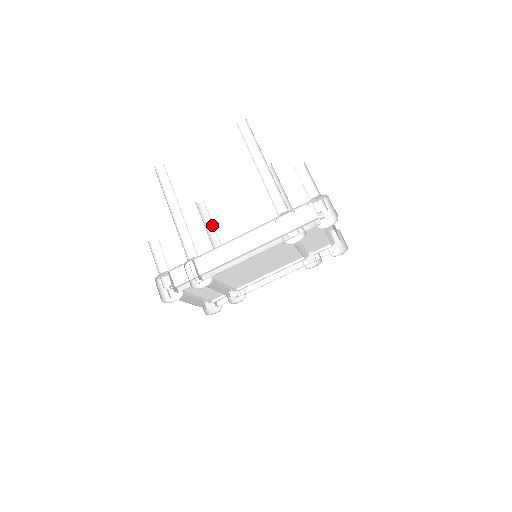
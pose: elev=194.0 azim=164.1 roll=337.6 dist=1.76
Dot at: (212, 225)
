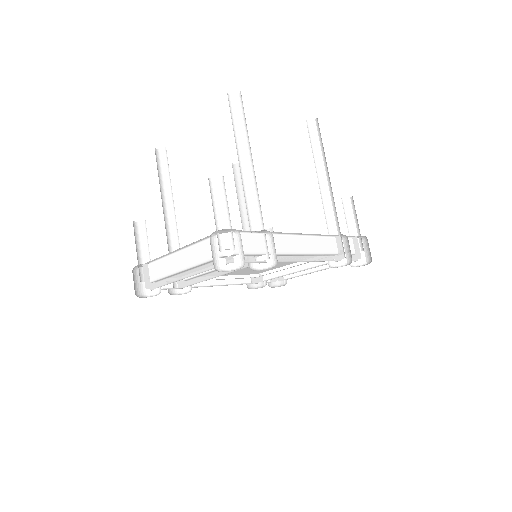
Dot at: (165, 185)
